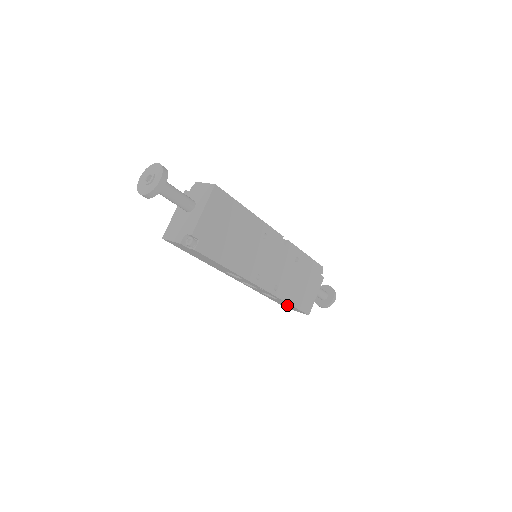
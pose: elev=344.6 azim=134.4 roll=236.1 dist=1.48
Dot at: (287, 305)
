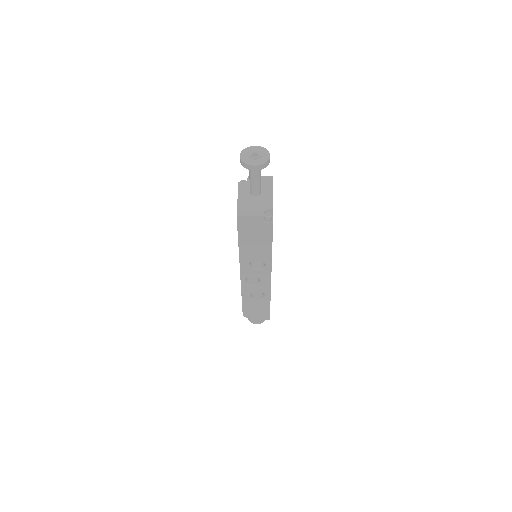
Dot at: (259, 310)
